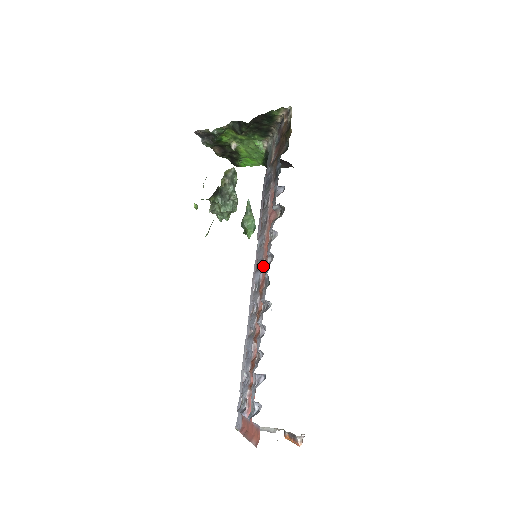
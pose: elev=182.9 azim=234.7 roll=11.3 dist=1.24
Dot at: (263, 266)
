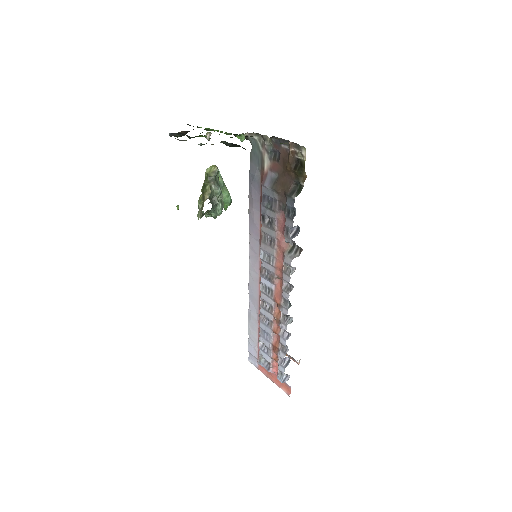
Dot at: (275, 280)
